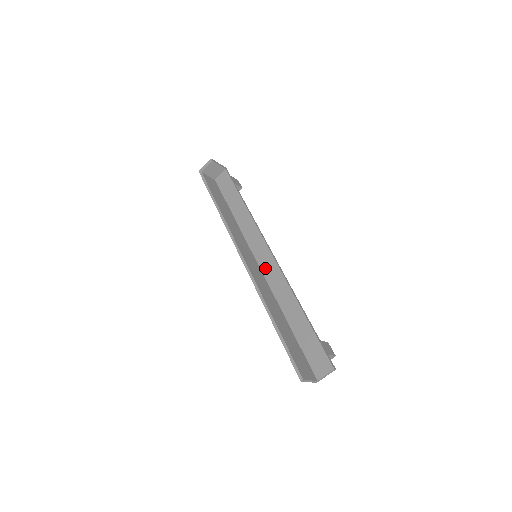
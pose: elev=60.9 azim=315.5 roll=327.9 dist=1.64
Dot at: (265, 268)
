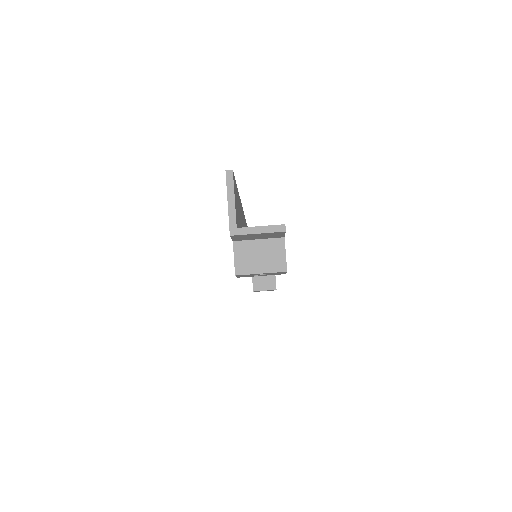
Dot at: occluded
